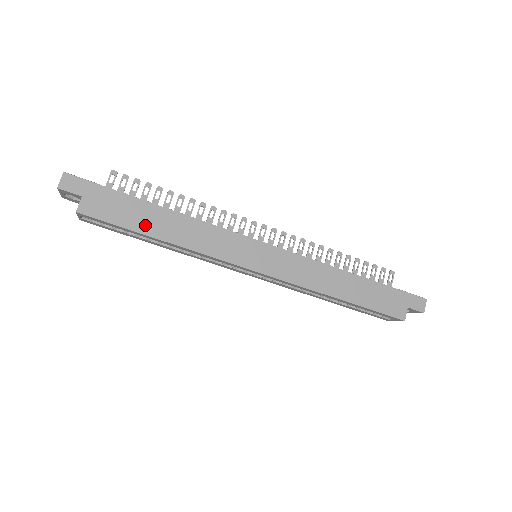
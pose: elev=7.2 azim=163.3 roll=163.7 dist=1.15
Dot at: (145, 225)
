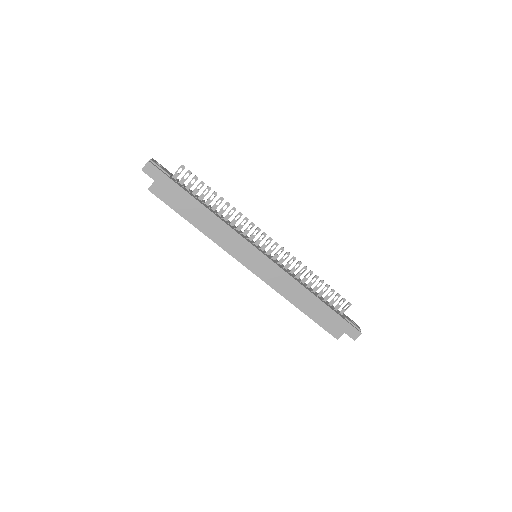
Dot at: (188, 213)
